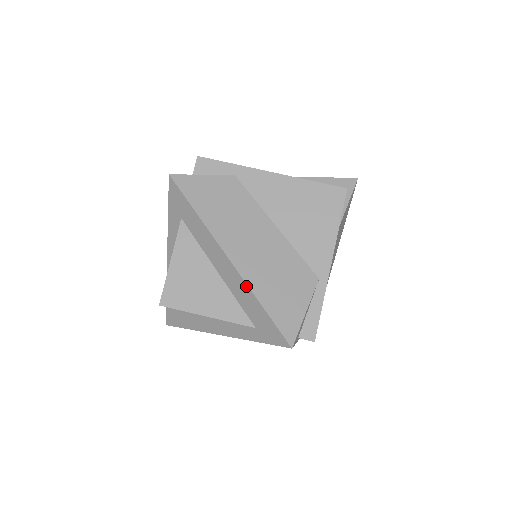
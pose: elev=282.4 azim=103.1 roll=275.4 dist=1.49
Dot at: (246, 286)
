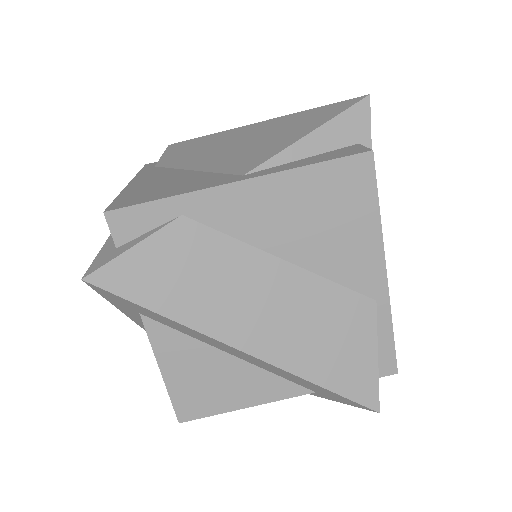
Dot at: (285, 372)
